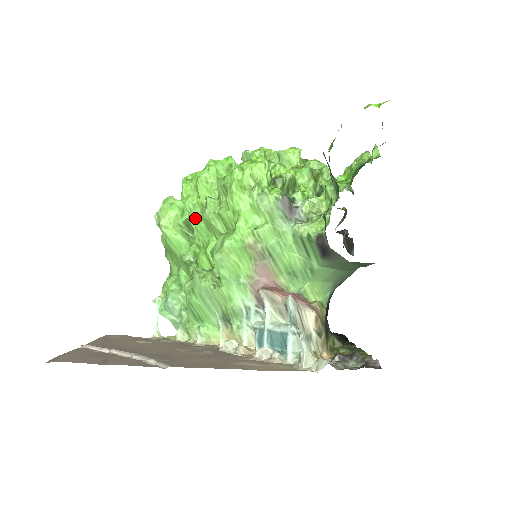
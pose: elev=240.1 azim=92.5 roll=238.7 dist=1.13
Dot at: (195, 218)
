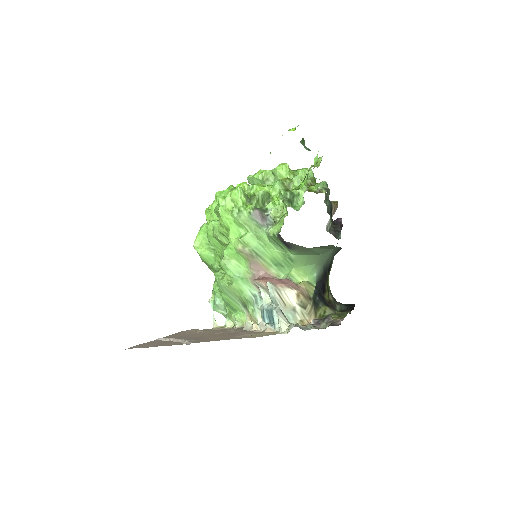
Dot at: (211, 237)
